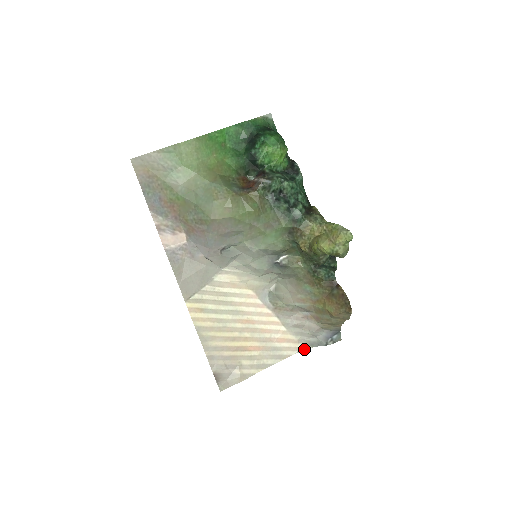
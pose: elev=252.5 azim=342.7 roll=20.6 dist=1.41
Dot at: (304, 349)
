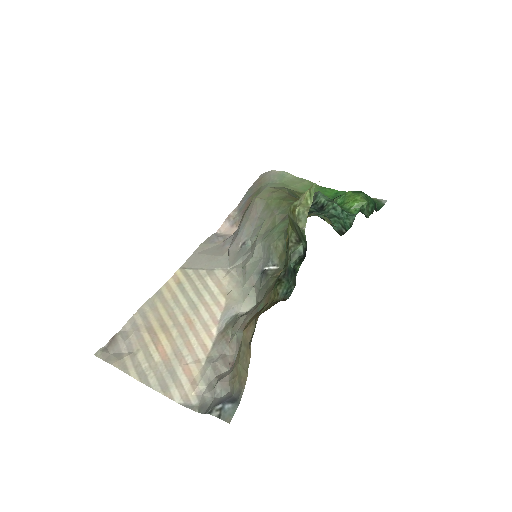
Dot at: (191, 407)
